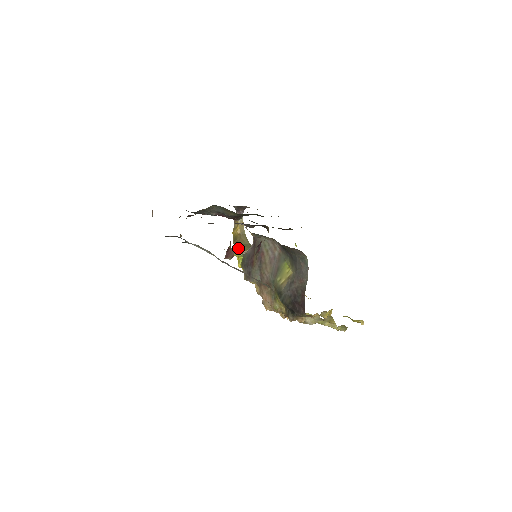
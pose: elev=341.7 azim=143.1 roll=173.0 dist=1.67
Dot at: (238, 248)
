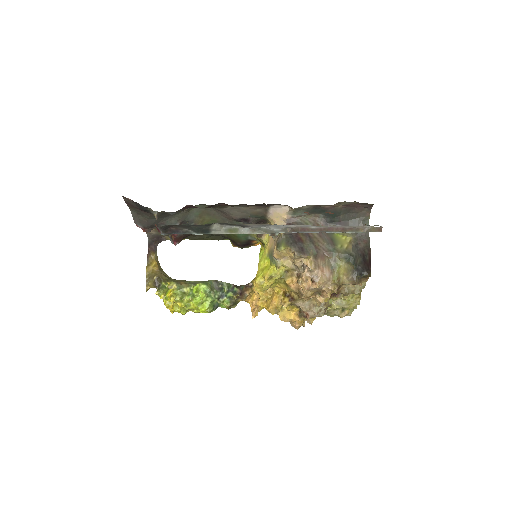
Dot at: (169, 281)
